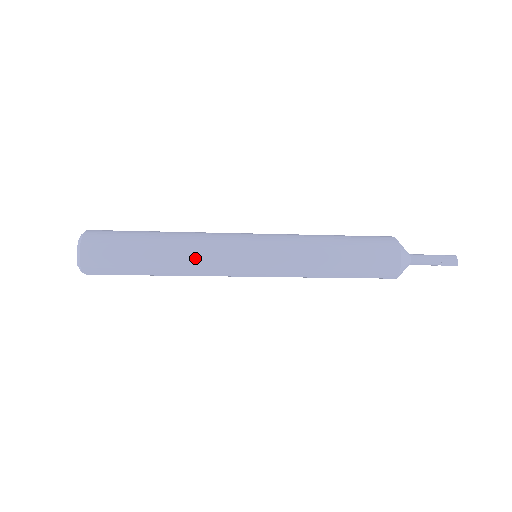
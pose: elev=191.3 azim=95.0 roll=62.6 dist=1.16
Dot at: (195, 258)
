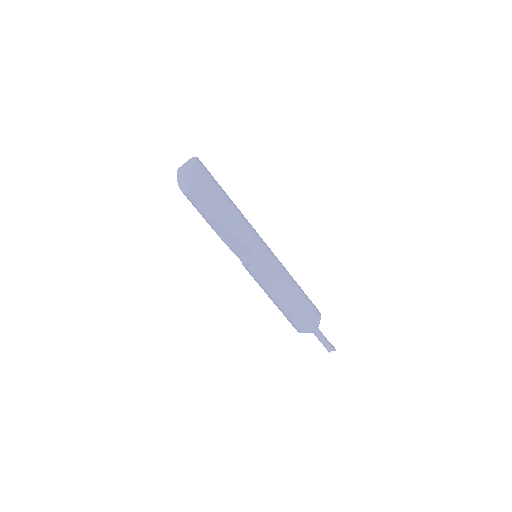
Dot at: occluded
